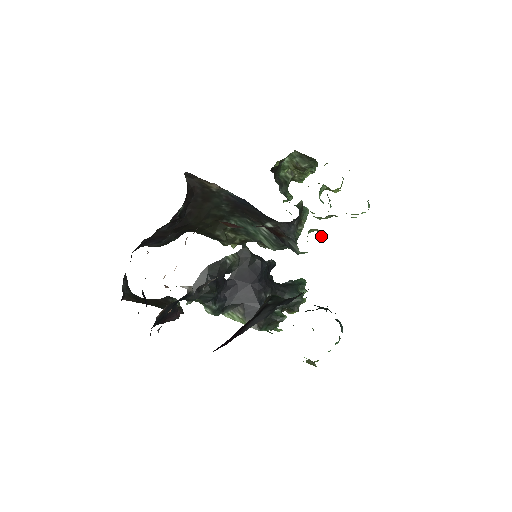
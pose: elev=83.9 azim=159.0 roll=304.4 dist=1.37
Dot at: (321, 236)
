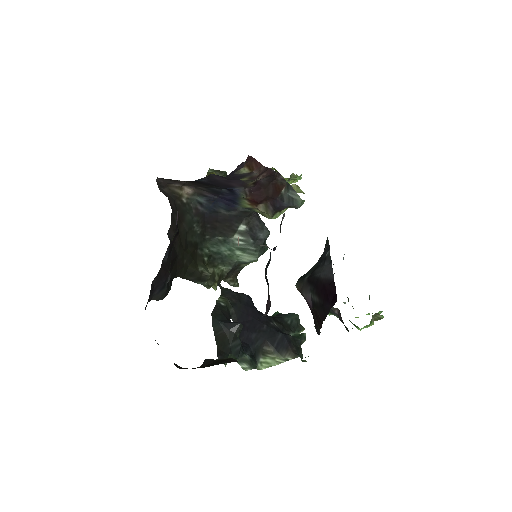
Dot at: (299, 189)
